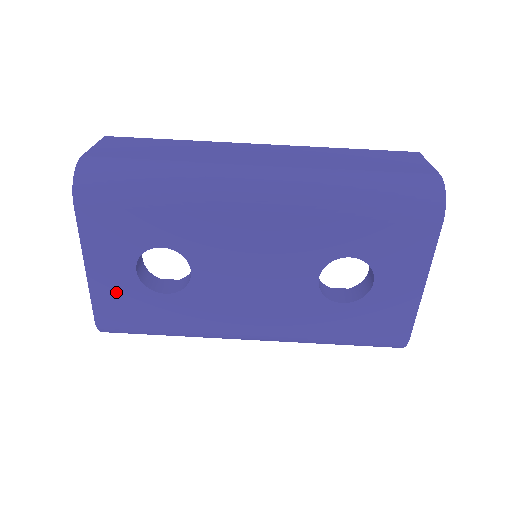
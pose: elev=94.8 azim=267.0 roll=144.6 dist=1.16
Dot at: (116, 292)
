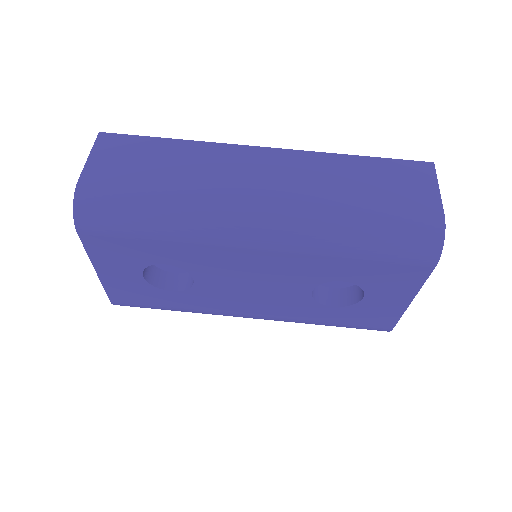
Dot at: (126, 287)
